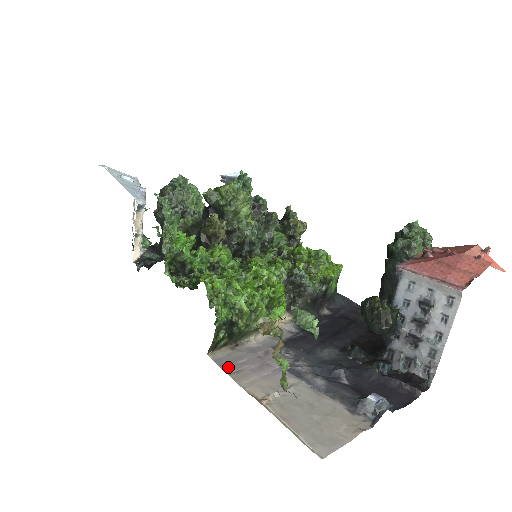
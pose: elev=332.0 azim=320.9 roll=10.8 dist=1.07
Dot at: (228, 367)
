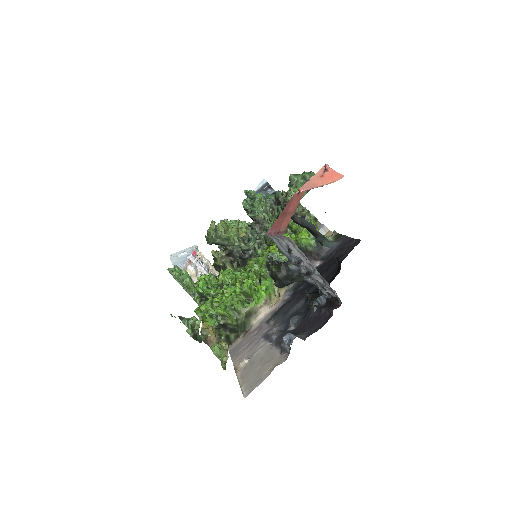
Dot at: (234, 353)
